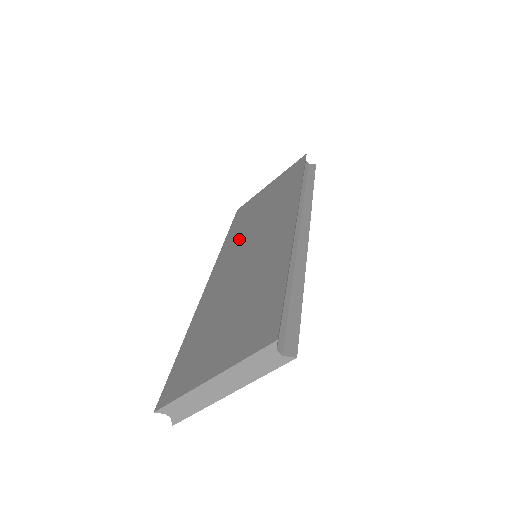
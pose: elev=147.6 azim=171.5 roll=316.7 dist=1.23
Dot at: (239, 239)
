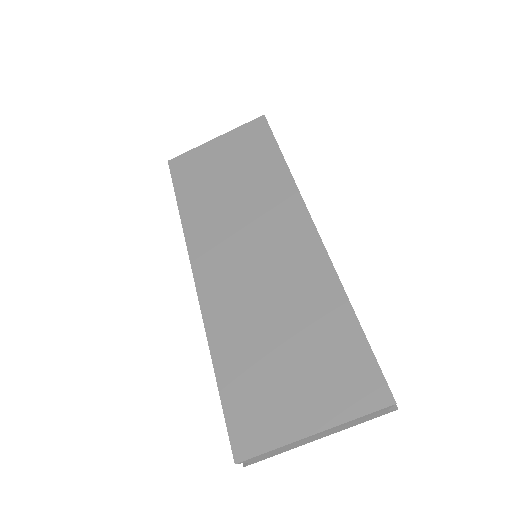
Dot at: (215, 223)
